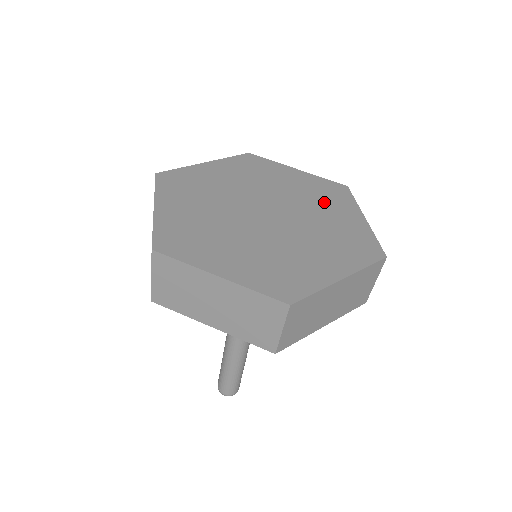
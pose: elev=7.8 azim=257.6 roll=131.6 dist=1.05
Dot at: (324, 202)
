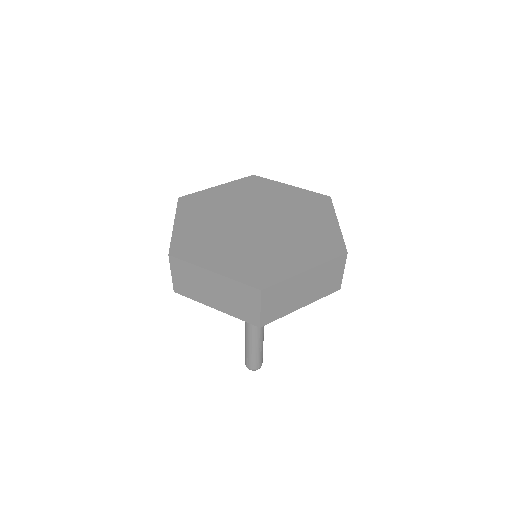
Dot at: (307, 211)
